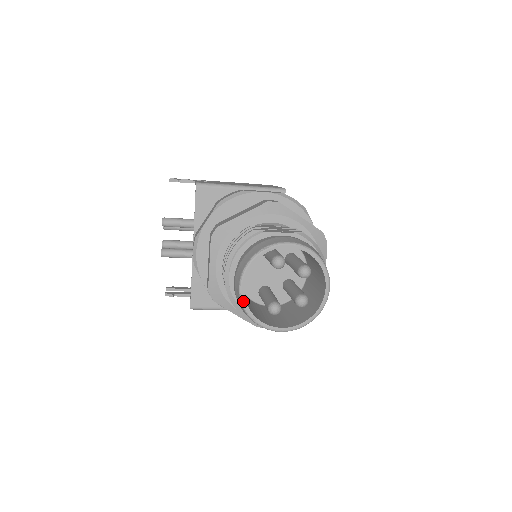
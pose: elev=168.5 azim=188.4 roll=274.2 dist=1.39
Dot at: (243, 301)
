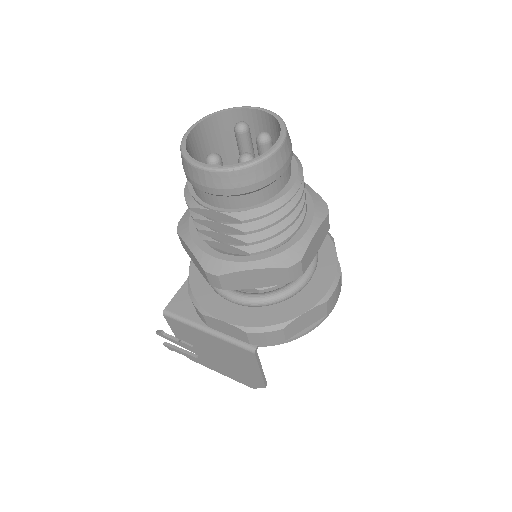
Dot at: (184, 137)
